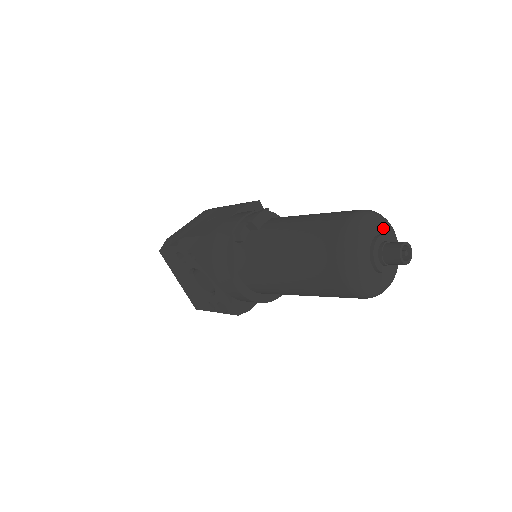
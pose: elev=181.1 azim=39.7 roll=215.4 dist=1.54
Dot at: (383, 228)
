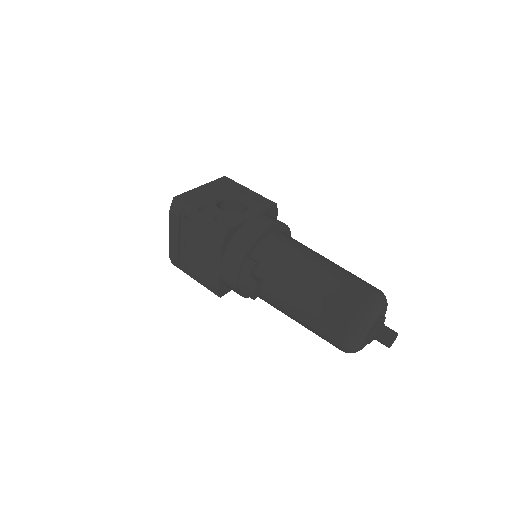
Dot at: (371, 327)
